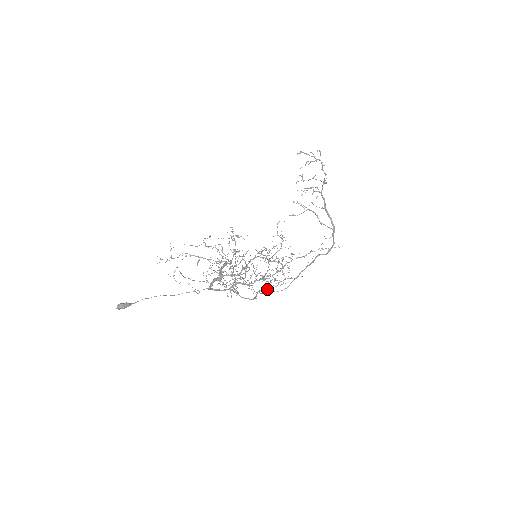
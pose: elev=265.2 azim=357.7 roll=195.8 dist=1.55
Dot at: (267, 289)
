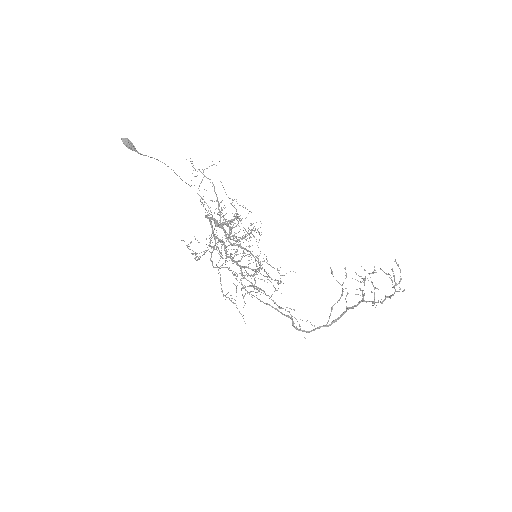
Dot at: (221, 284)
